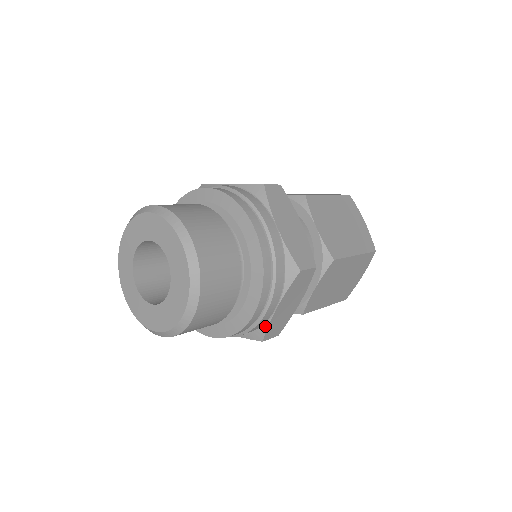
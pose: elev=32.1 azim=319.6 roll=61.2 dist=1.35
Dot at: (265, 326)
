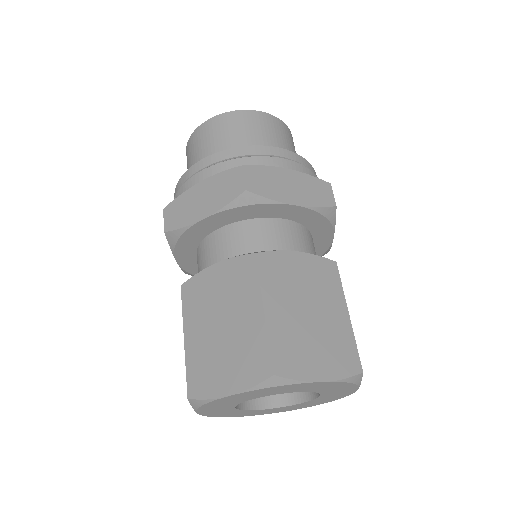
Dot at: (262, 166)
